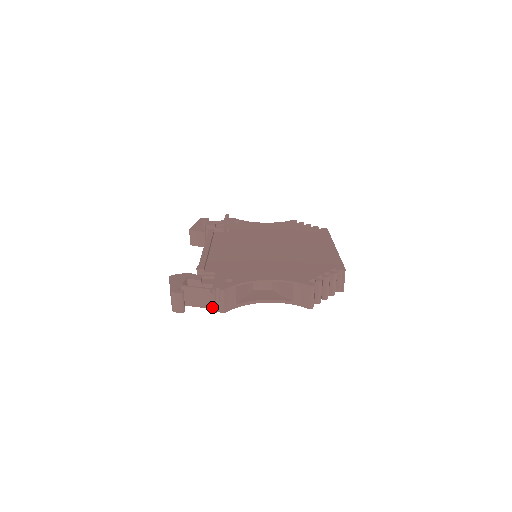
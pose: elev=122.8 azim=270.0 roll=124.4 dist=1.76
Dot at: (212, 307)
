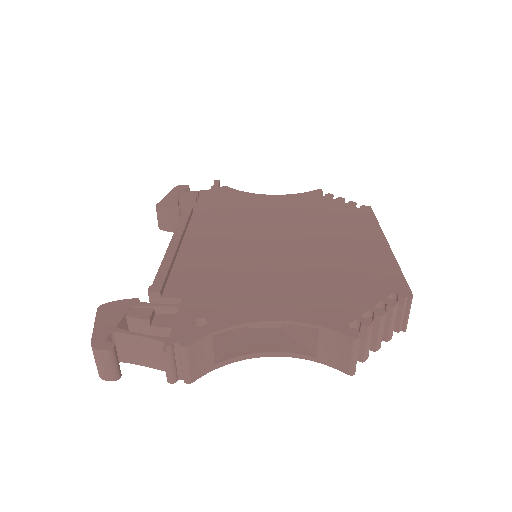
Dot at: (168, 374)
